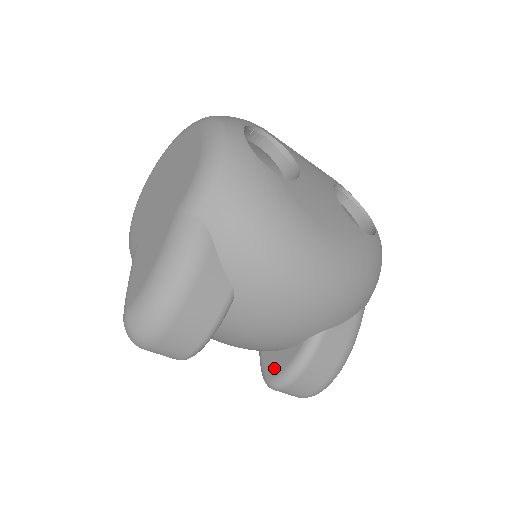
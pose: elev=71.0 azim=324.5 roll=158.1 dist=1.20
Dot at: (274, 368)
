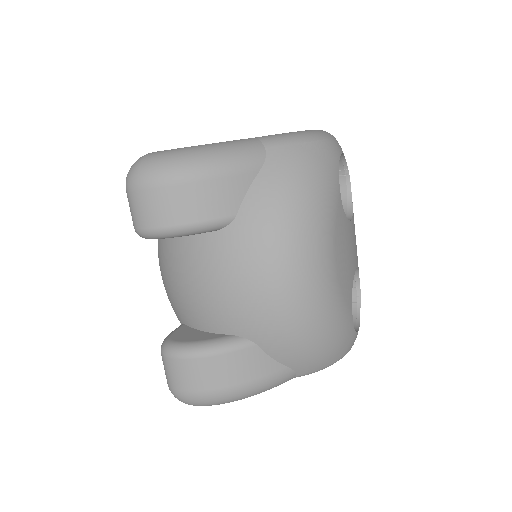
Dot at: (183, 337)
